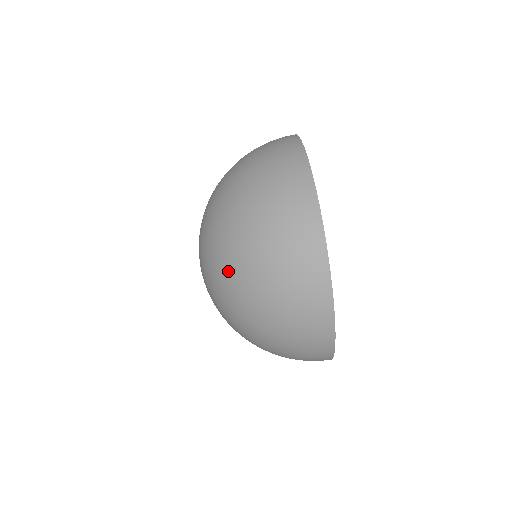
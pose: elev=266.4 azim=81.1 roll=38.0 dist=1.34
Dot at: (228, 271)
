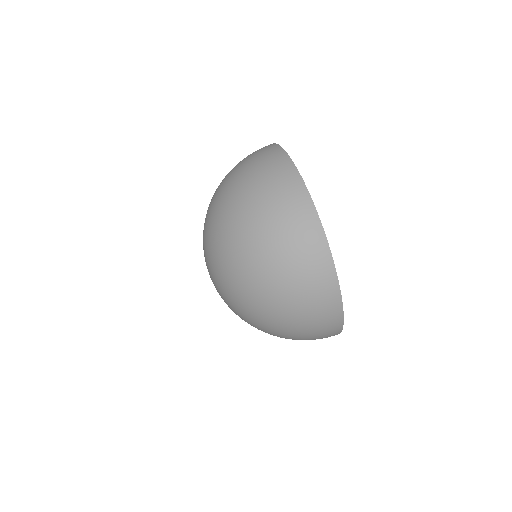
Dot at: (250, 299)
